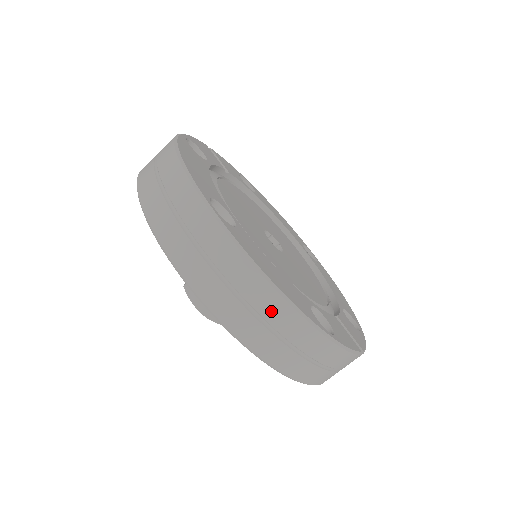
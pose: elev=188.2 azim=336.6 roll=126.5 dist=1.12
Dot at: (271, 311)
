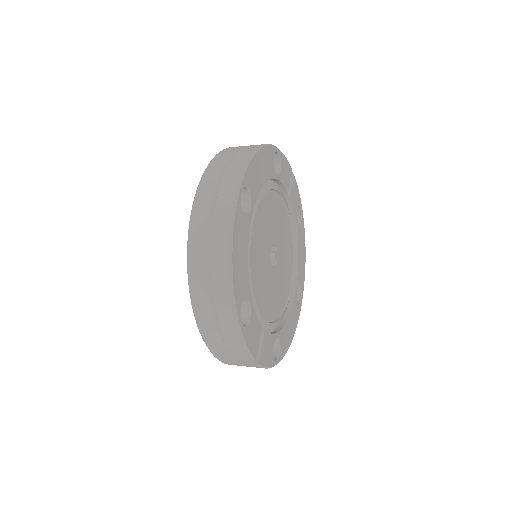
Dot at: (218, 273)
